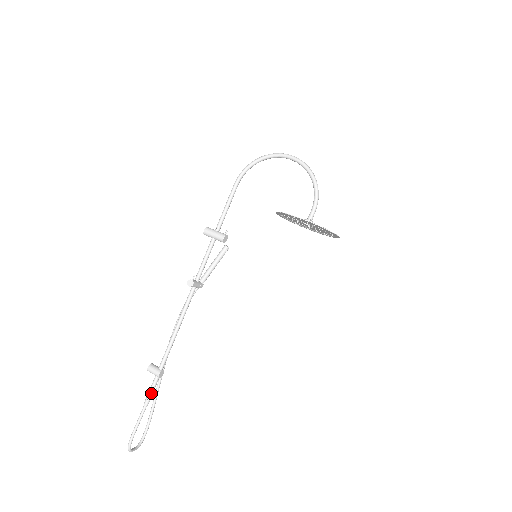
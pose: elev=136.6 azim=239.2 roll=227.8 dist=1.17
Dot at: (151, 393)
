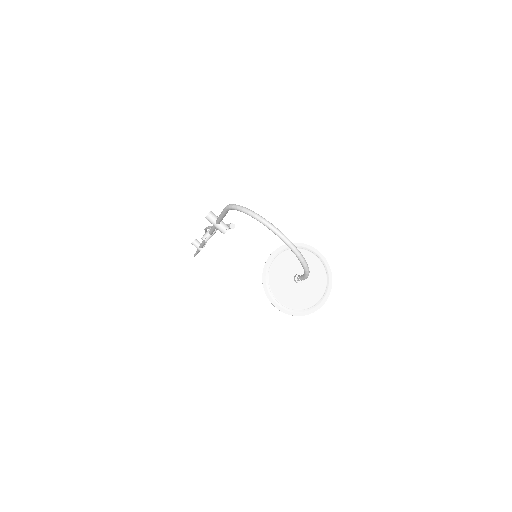
Dot at: (199, 251)
